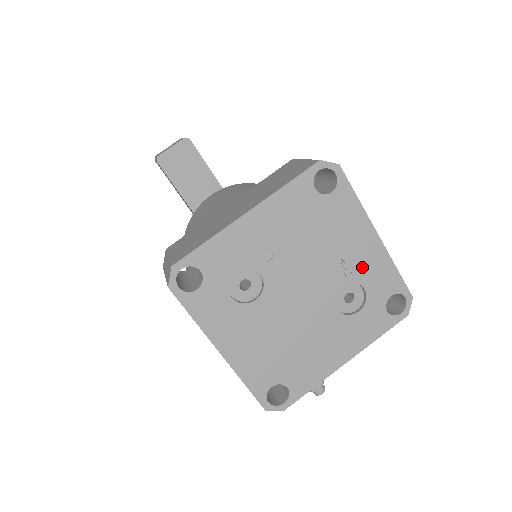
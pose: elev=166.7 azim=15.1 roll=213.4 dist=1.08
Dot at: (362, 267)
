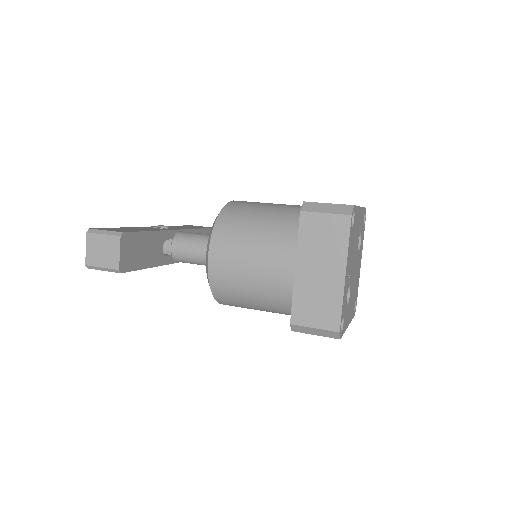
Dot at: (360, 226)
